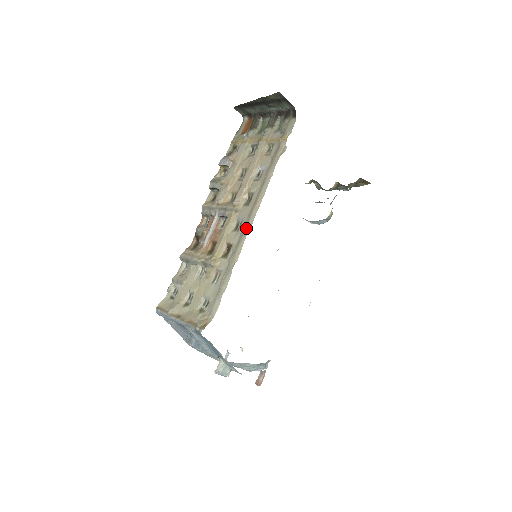
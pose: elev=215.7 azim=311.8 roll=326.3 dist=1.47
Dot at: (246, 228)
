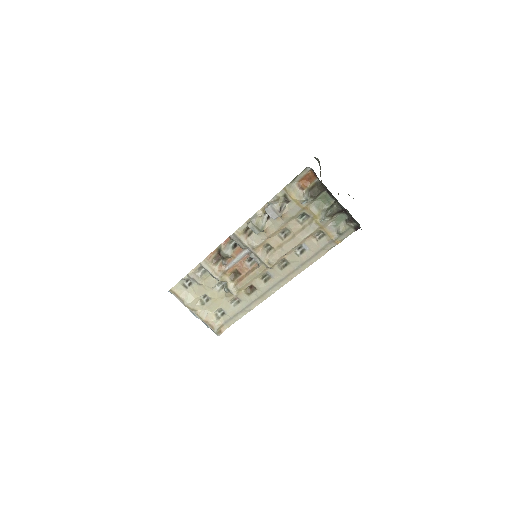
Dot at: (274, 288)
